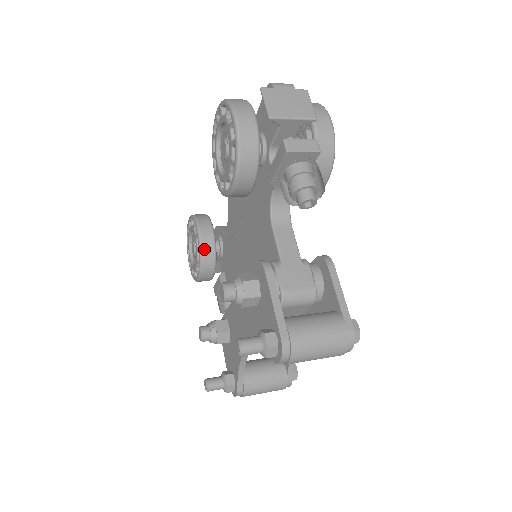
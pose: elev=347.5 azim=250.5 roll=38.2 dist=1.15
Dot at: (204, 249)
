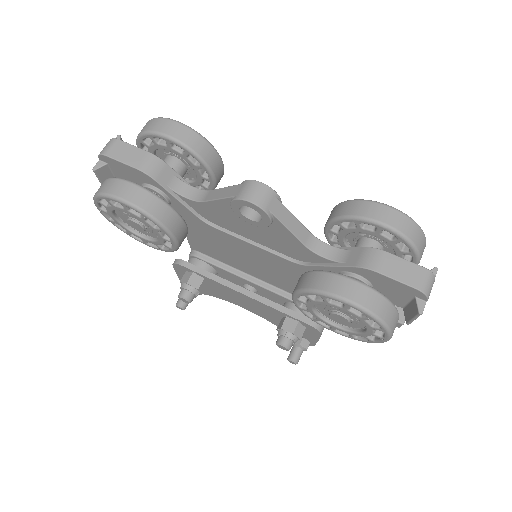
Dot at: occluded
